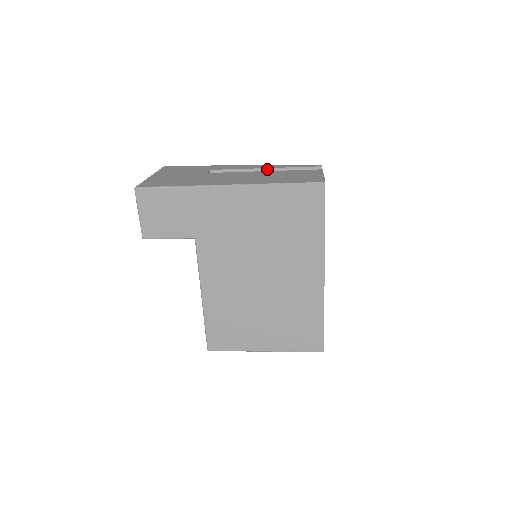
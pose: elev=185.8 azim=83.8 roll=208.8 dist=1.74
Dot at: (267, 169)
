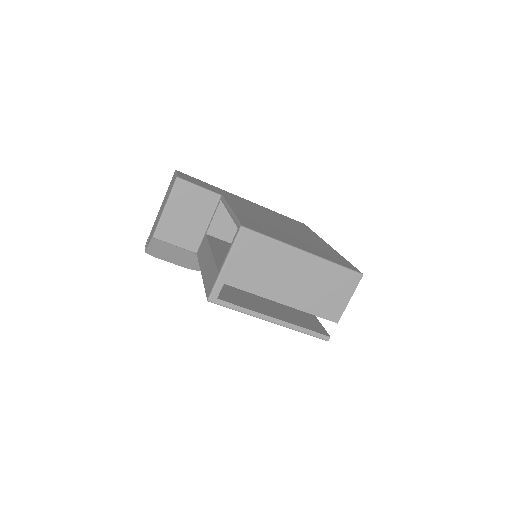
Dot at: occluded
